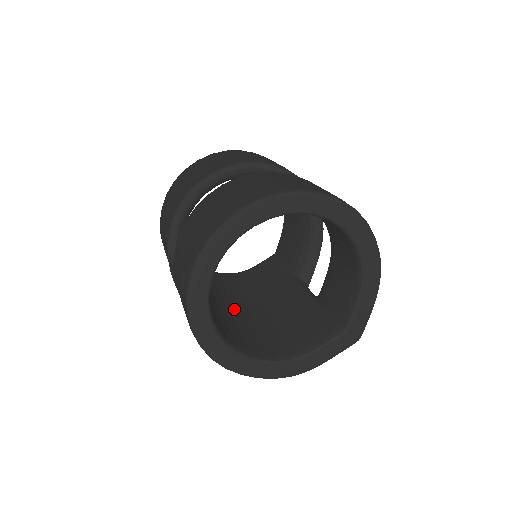
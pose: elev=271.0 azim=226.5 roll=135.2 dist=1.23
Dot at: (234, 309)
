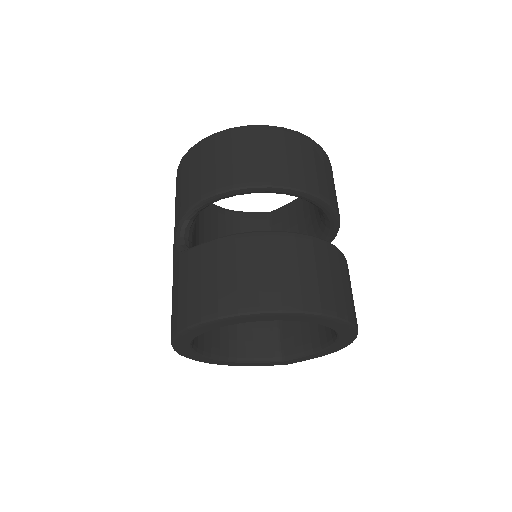
Dot at: occluded
